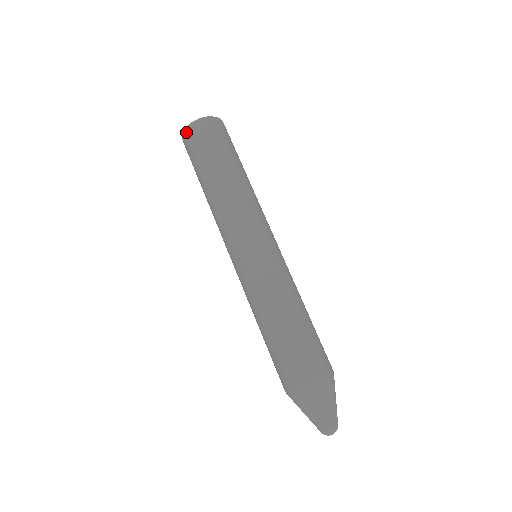
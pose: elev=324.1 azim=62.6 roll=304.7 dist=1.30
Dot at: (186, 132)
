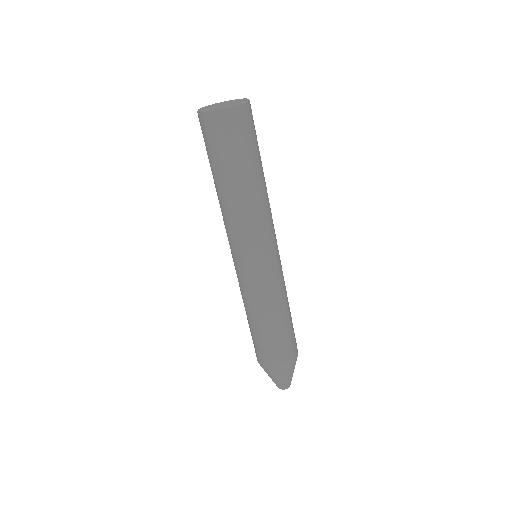
Dot at: (215, 116)
